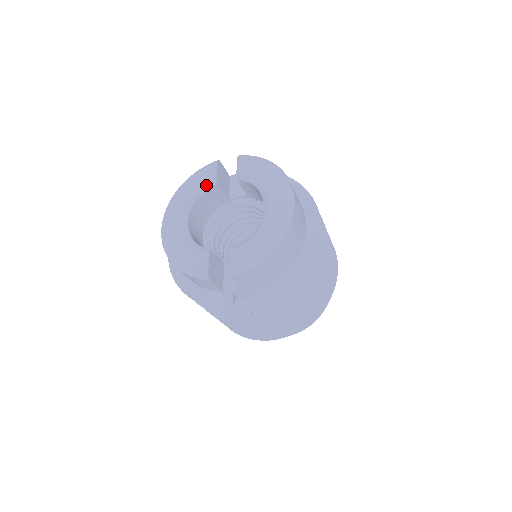
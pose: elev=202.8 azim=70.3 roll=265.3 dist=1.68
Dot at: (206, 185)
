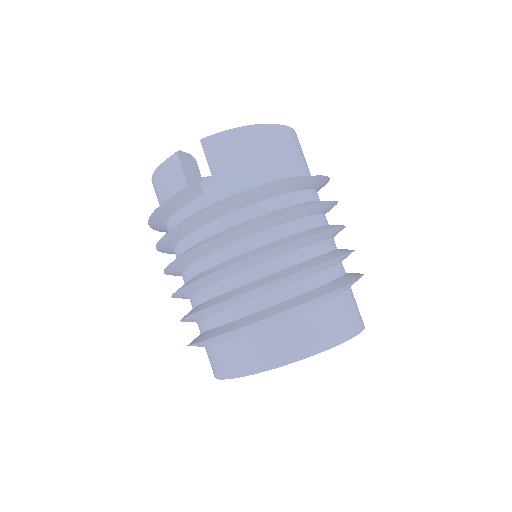
Dot at: occluded
